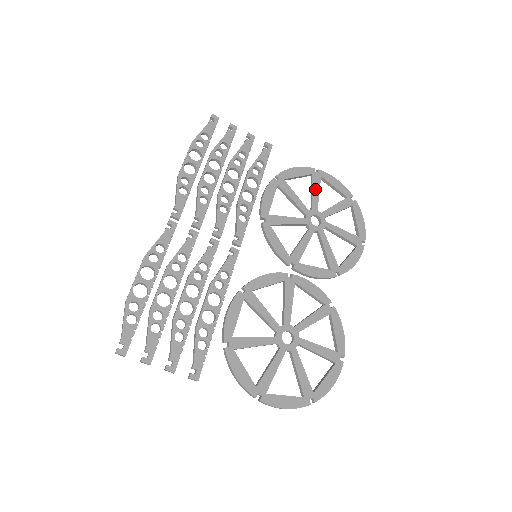
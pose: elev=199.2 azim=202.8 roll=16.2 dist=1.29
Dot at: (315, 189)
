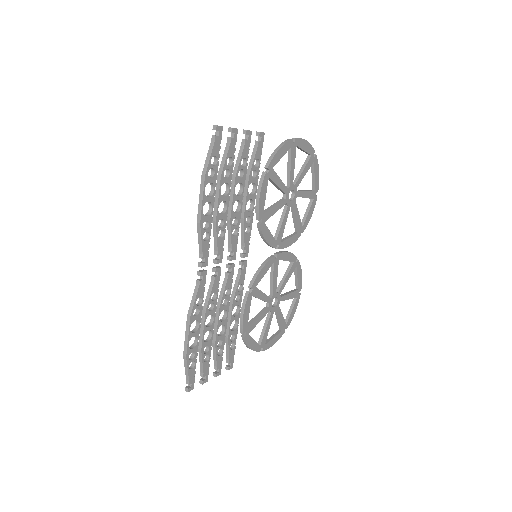
Dot at: (292, 163)
